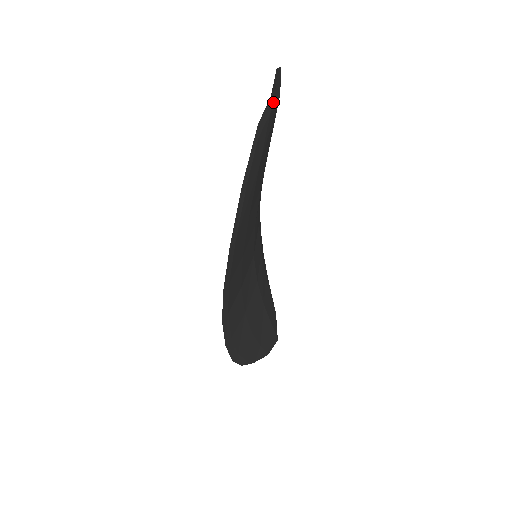
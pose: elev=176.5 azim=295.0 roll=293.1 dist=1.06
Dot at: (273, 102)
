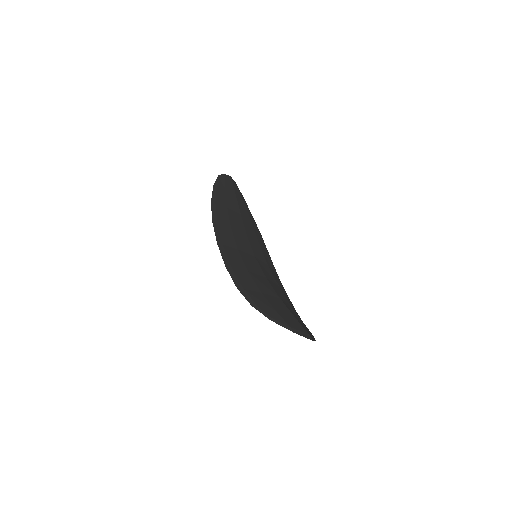
Dot at: (226, 177)
